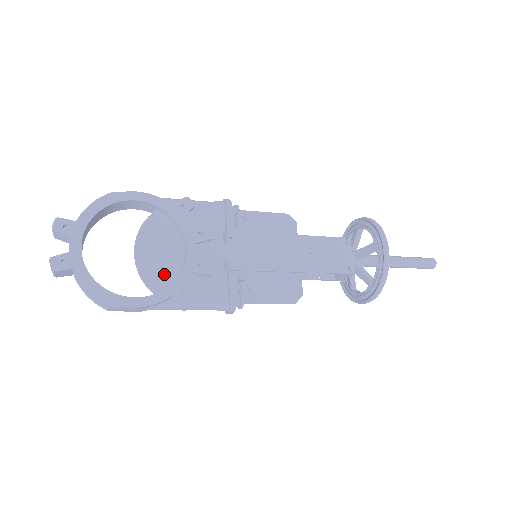
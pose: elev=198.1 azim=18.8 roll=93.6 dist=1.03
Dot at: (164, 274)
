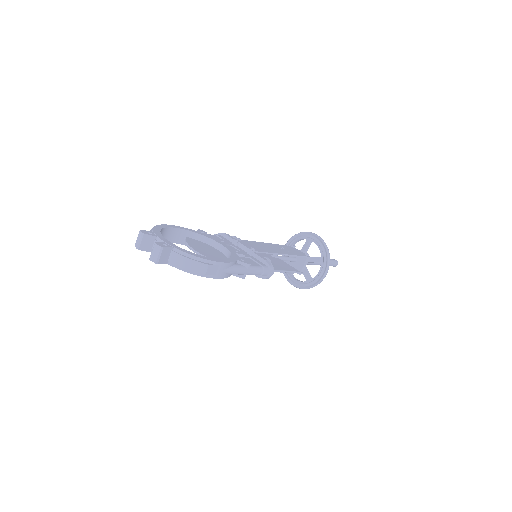
Dot at: (220, 258)
